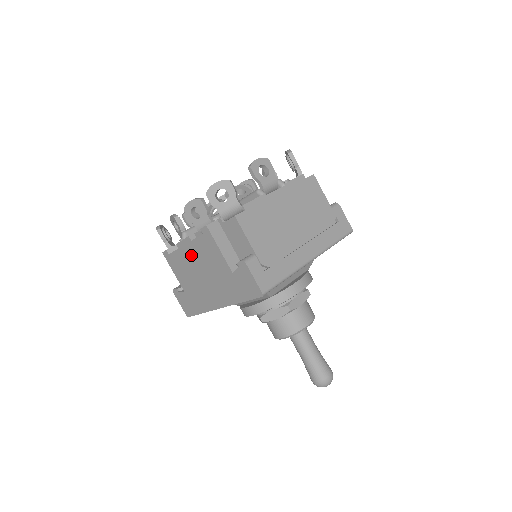
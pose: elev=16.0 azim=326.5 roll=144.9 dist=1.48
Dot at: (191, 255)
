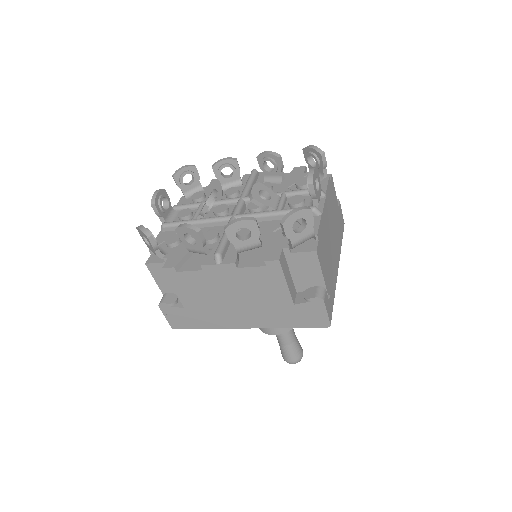
Dot at: (226, 280)
